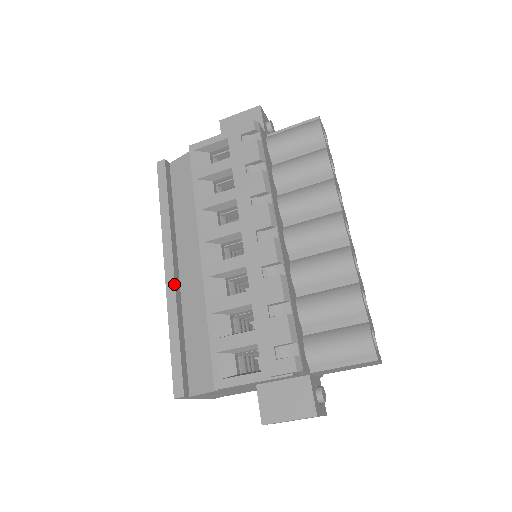
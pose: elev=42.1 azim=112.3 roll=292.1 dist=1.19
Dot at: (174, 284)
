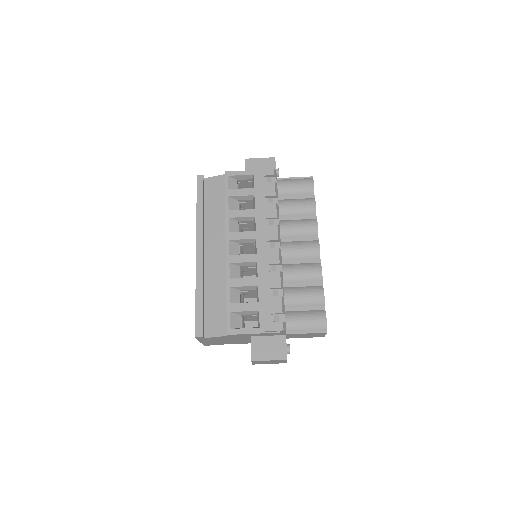
Dot at: (202, 263)
